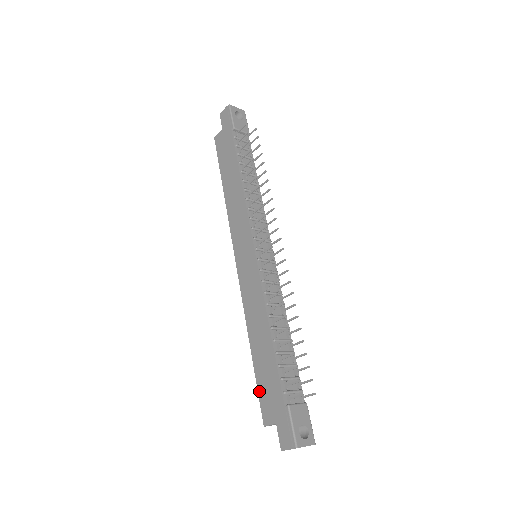
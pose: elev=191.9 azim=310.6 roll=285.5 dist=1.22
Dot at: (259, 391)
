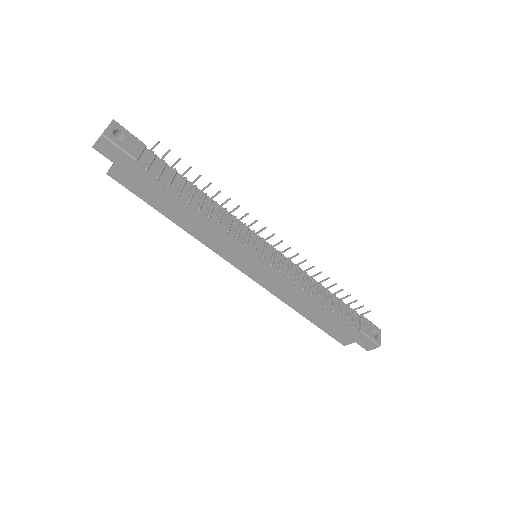
Dot at: (328, 333)
